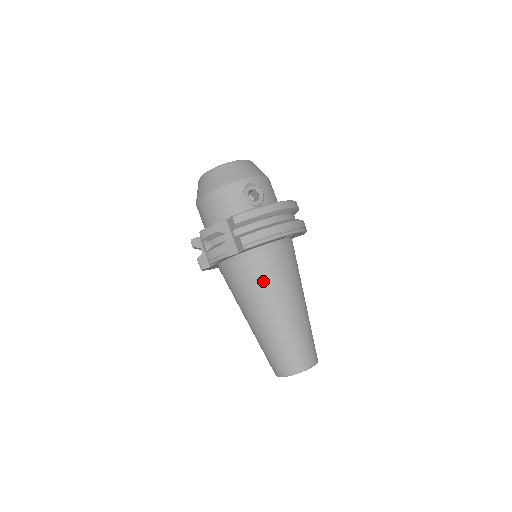
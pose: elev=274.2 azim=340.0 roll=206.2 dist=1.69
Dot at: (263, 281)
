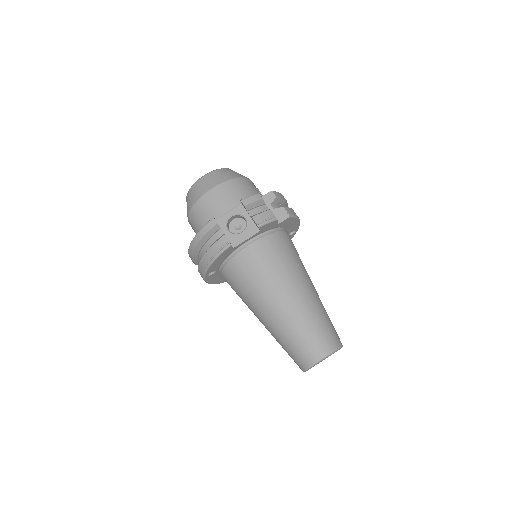
Dot at: (295, 256)
